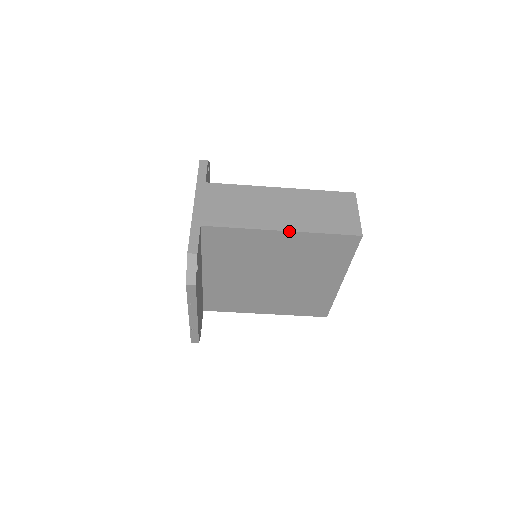
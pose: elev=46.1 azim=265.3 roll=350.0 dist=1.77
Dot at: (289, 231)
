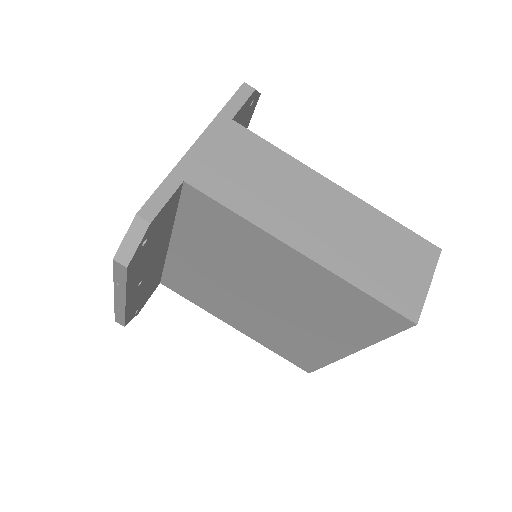
Dot at: (311, 259)
